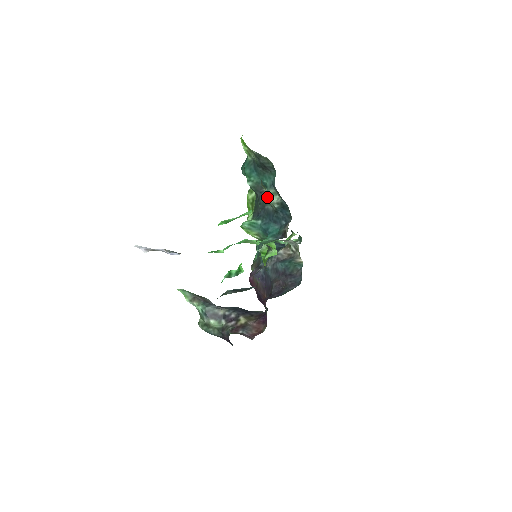
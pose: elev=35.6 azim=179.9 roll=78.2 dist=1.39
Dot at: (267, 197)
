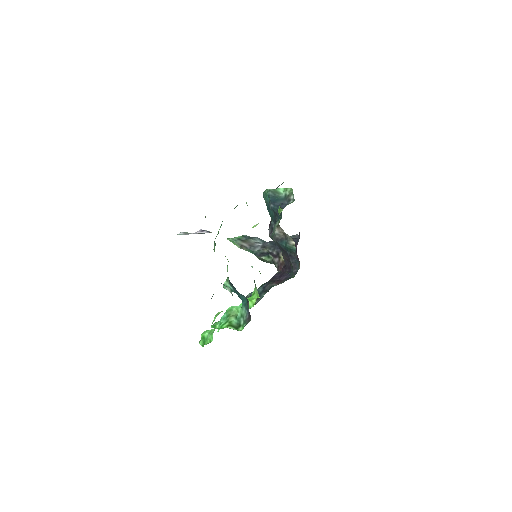
Dot at: occluded
